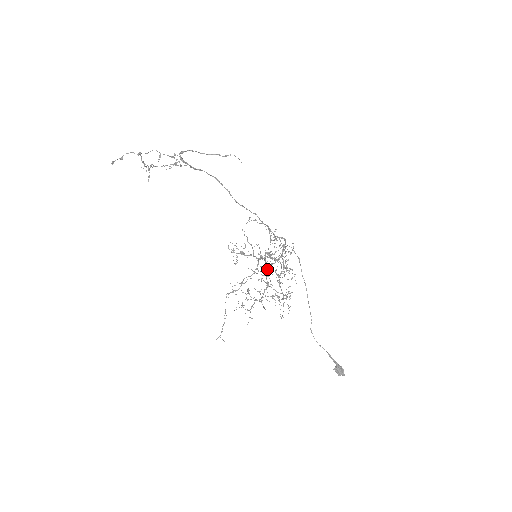
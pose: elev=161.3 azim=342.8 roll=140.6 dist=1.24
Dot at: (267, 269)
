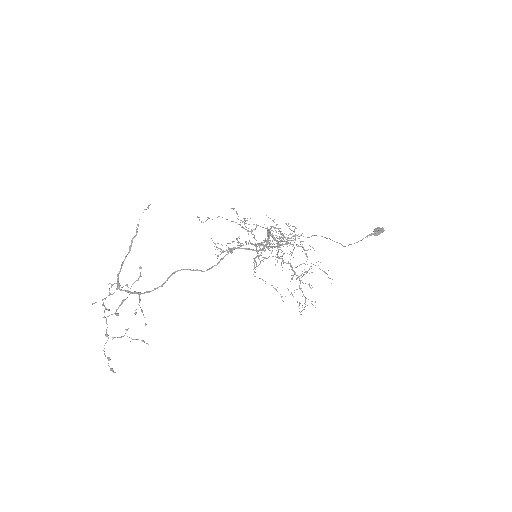
Dot at: occluded
